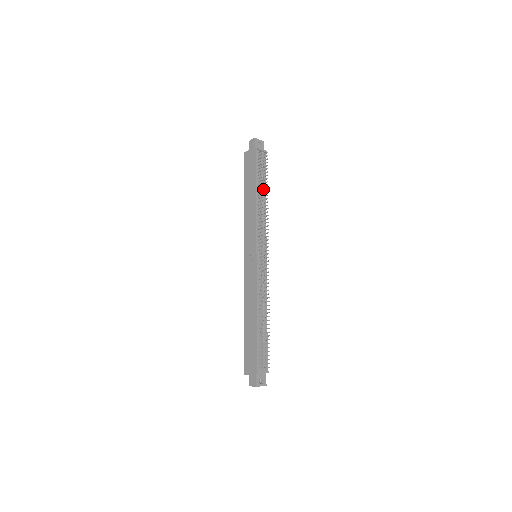
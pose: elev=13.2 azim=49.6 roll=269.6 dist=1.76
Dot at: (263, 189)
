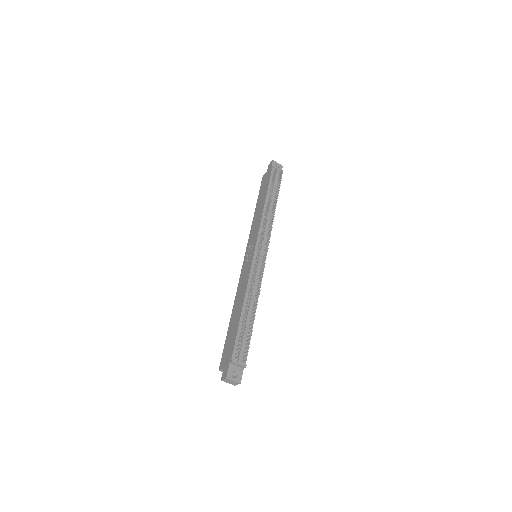
Dot at: (274, 200)
